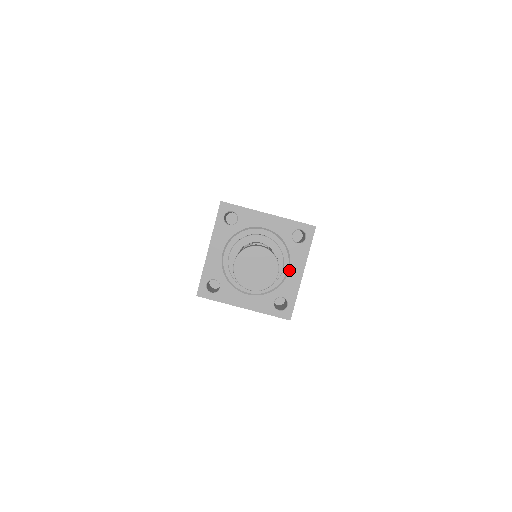
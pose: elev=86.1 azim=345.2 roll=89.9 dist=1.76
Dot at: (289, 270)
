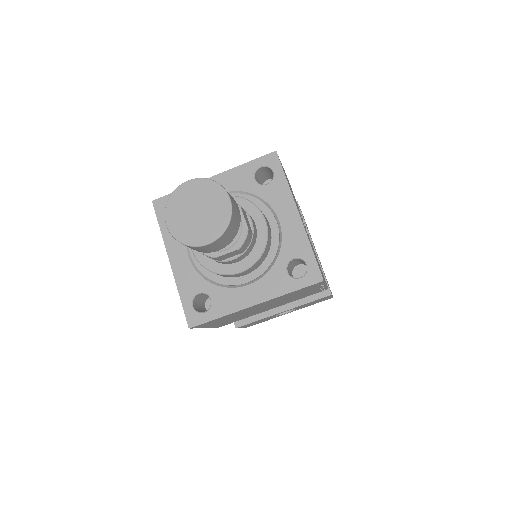
Dot at: (248, 285)
